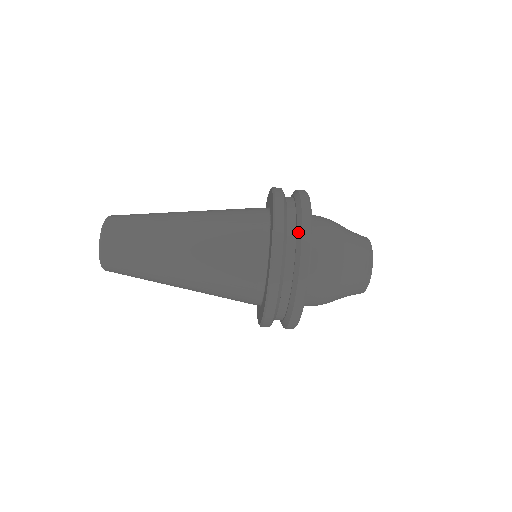
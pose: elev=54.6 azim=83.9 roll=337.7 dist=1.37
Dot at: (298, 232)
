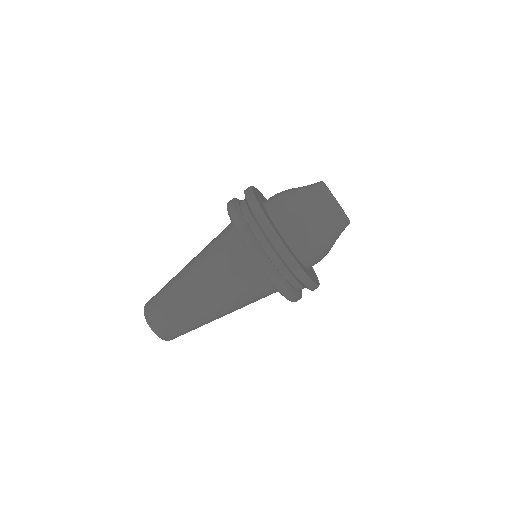
Dot at: (260, 229)
